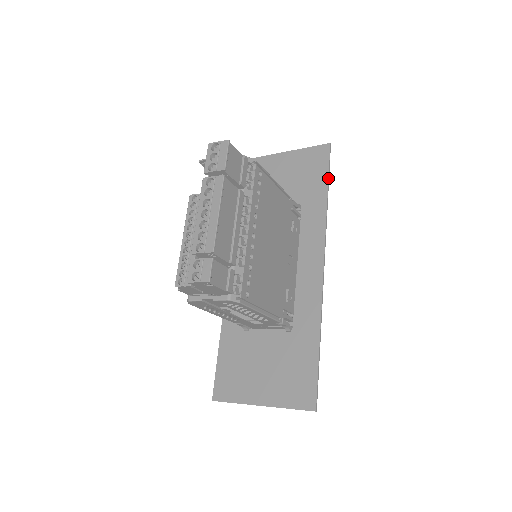
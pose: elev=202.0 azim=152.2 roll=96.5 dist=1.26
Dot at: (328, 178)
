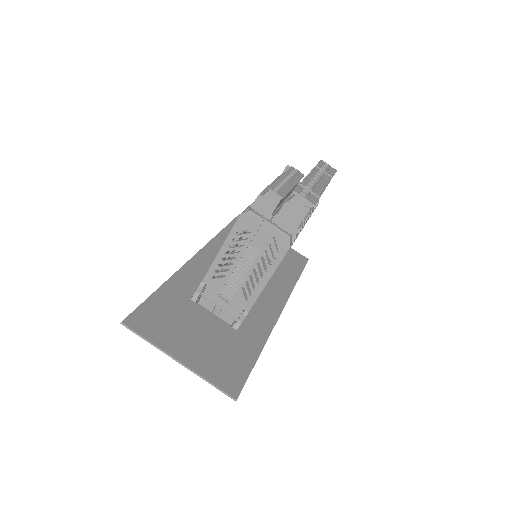
Dot at: occluded
